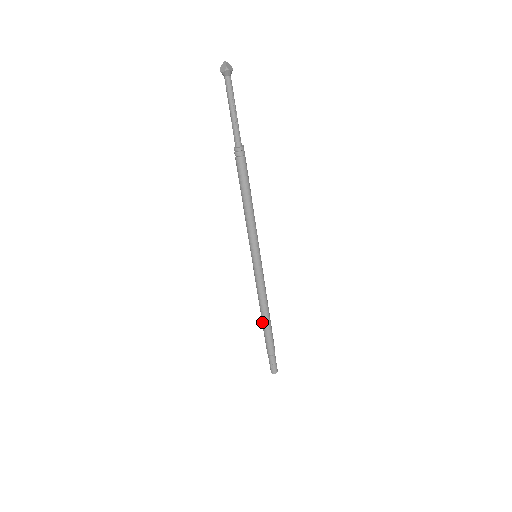
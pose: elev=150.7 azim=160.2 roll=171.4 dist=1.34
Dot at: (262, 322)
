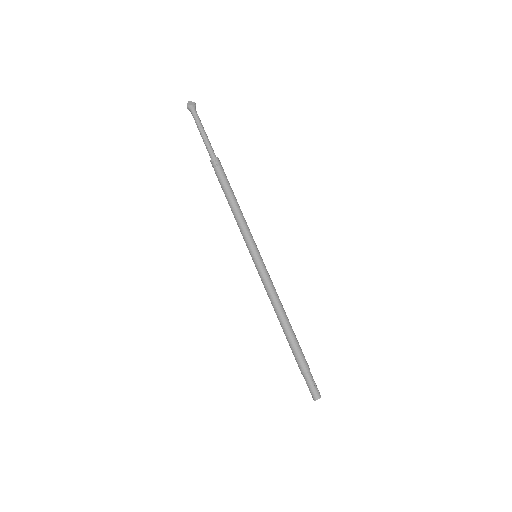
Dot at: (287, 329)
